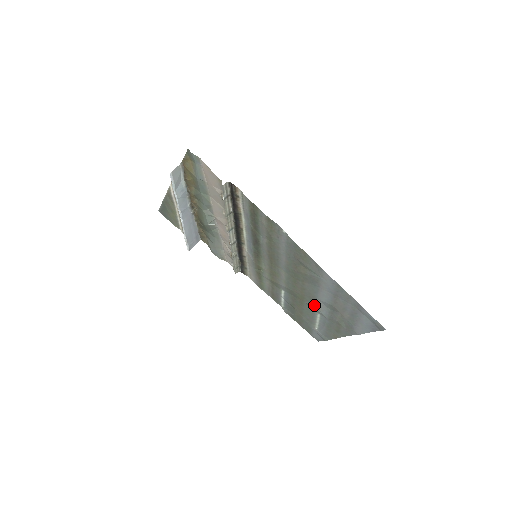
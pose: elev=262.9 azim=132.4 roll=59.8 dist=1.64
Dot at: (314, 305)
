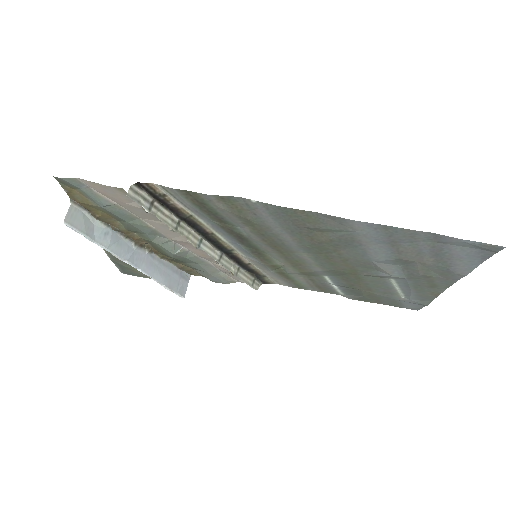
Dot at: (376, 272)
